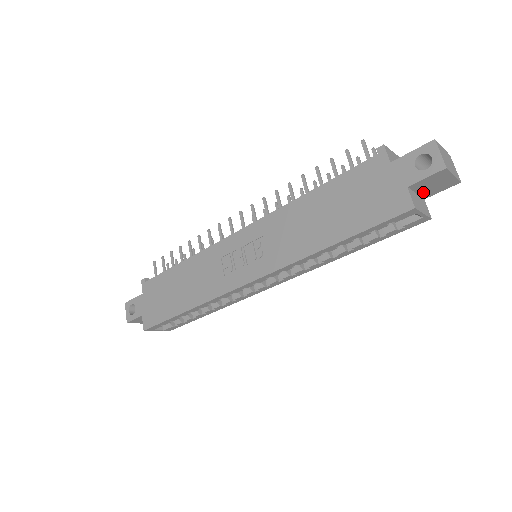
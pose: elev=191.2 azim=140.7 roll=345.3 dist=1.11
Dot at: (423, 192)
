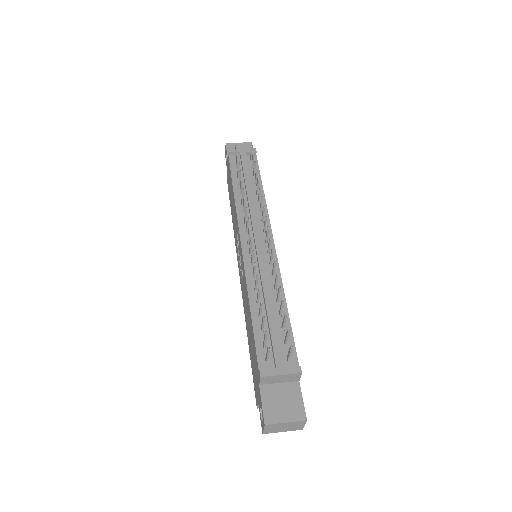
Dot at: occluded
